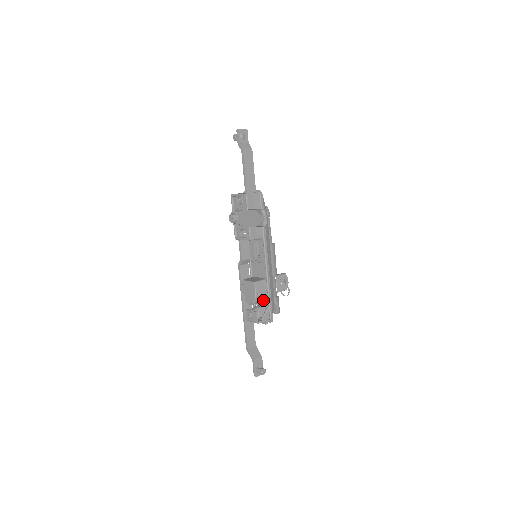
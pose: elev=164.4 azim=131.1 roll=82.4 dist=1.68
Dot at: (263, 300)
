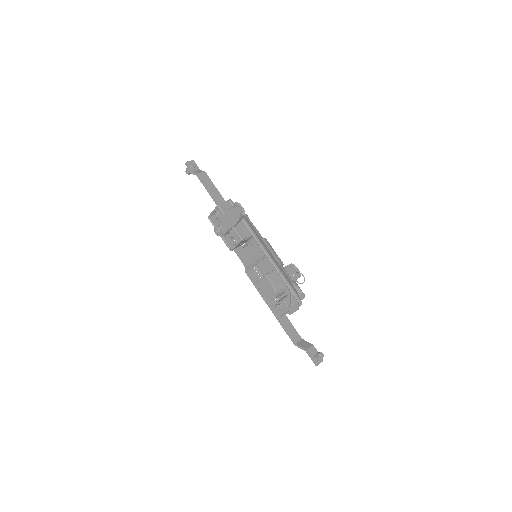
Dot at: (283, 289)
